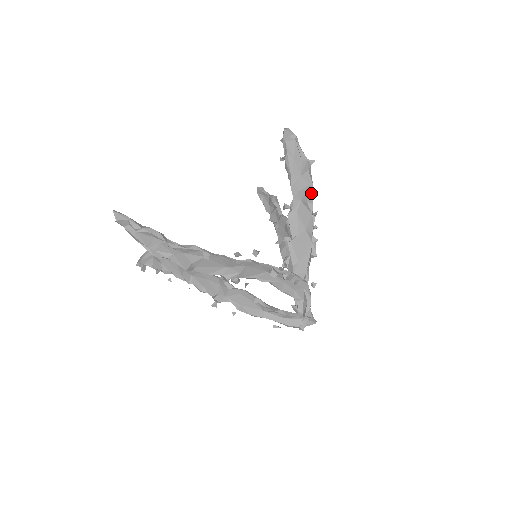
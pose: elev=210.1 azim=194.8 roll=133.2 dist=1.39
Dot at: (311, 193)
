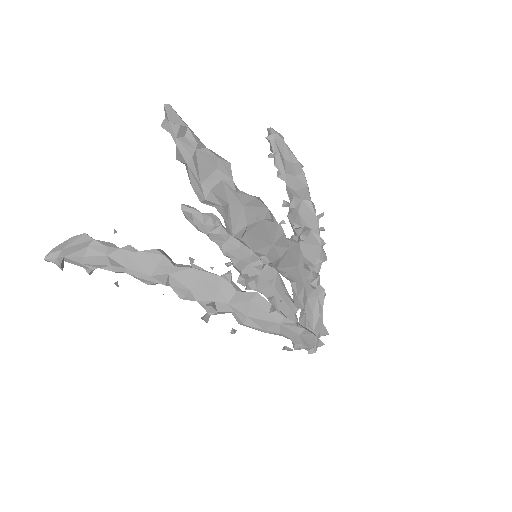
Dot at: occluded
